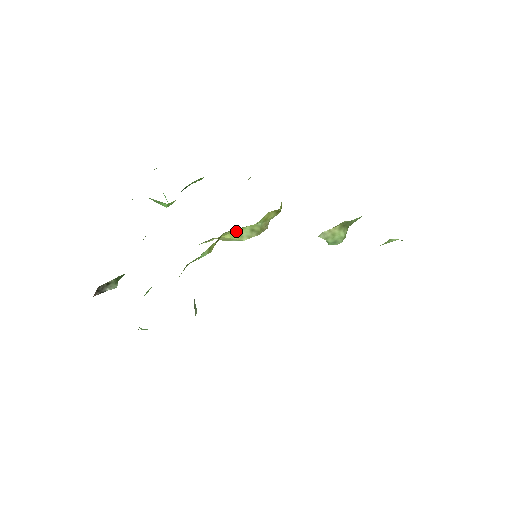
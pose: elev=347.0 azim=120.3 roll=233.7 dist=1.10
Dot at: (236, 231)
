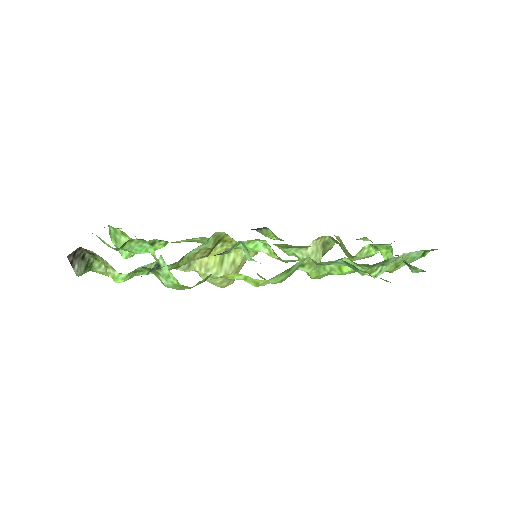
Dot at: (222, 256)
